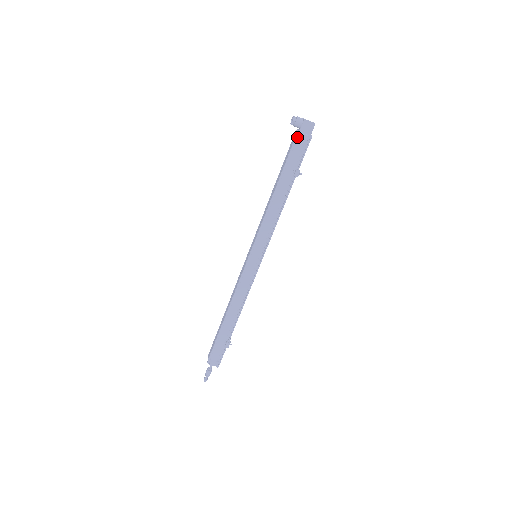
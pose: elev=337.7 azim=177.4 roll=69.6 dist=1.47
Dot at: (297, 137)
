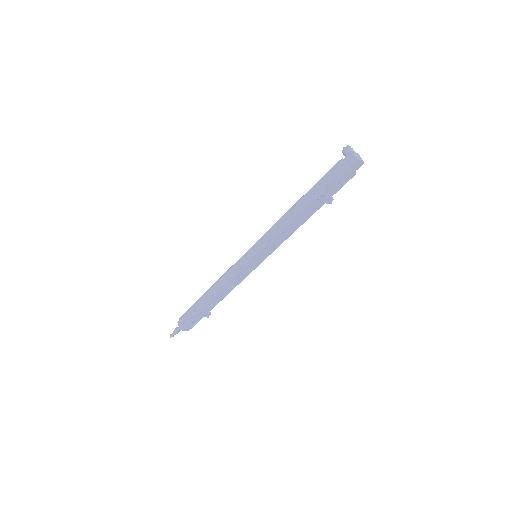
Dot at: (337, 163)
